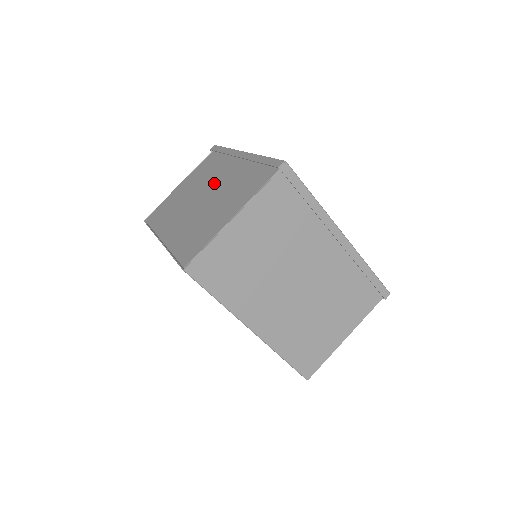
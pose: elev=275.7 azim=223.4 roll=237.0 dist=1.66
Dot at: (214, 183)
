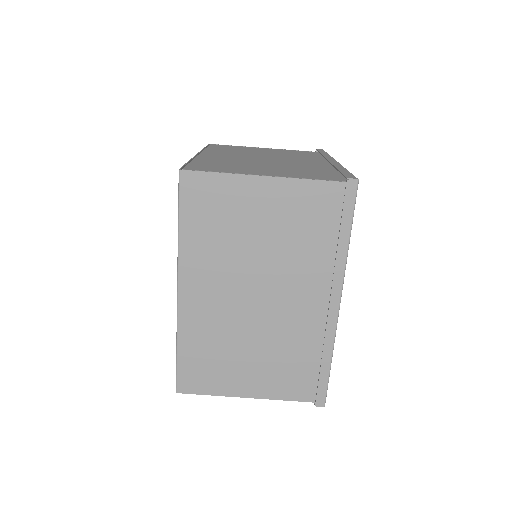
Dot at: (287, 159)
